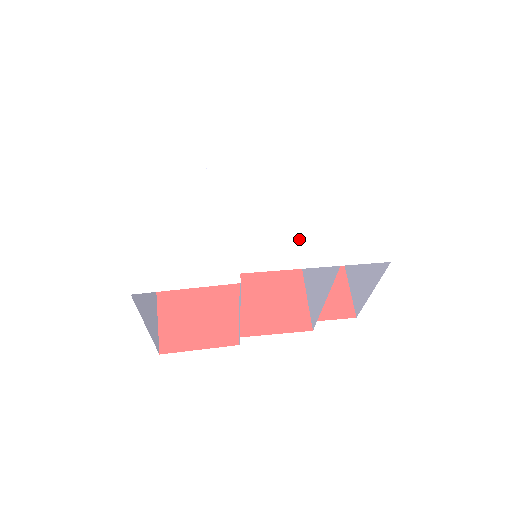
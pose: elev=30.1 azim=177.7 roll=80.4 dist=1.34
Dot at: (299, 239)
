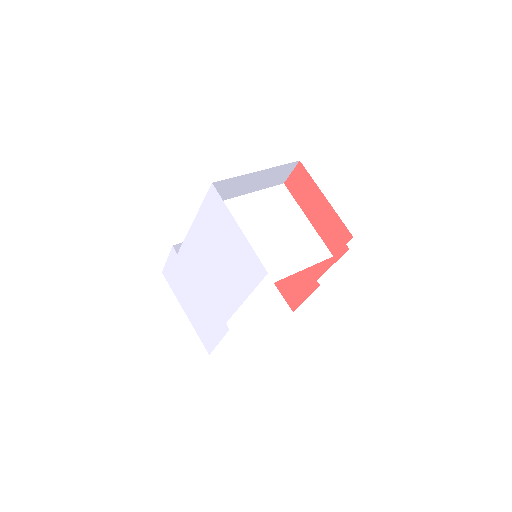
Dot at: (228, 283)
